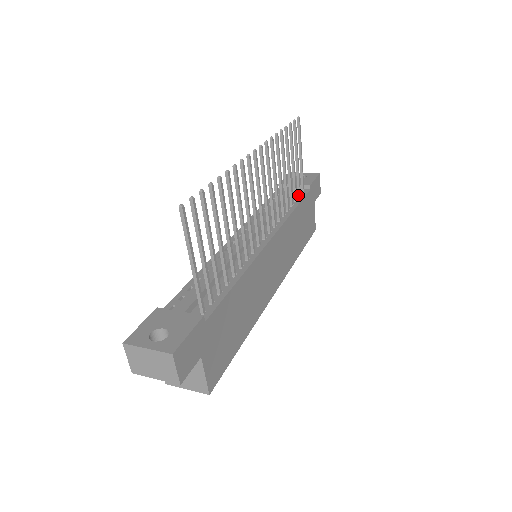
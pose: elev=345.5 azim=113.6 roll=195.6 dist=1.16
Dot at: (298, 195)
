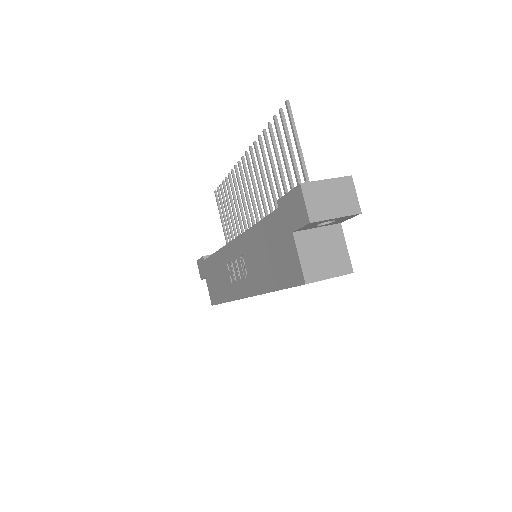
Dot at: occluded
